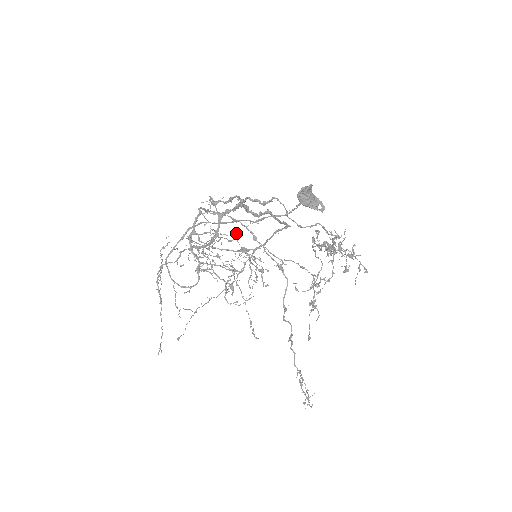
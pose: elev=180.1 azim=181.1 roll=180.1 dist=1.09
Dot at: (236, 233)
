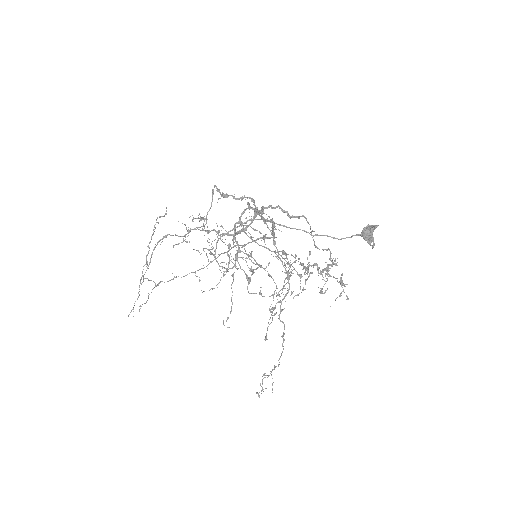
Dot at: (266, 234)
